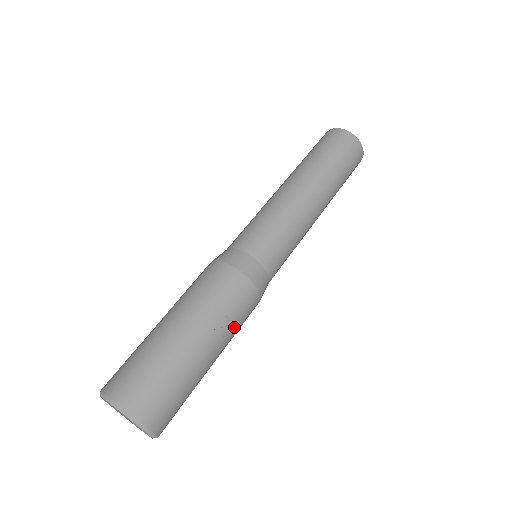
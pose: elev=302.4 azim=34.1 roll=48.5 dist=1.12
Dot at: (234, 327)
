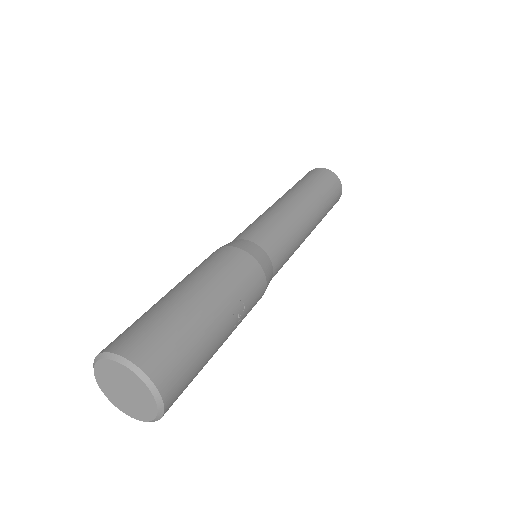
Dot at: (243, 318)
